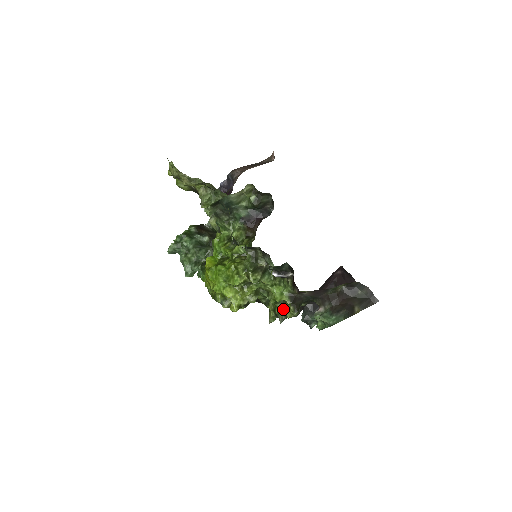
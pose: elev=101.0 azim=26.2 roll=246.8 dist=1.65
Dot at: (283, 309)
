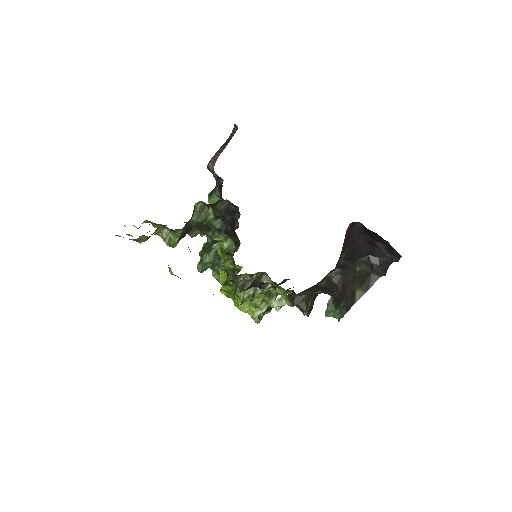
Dot at: occluded
